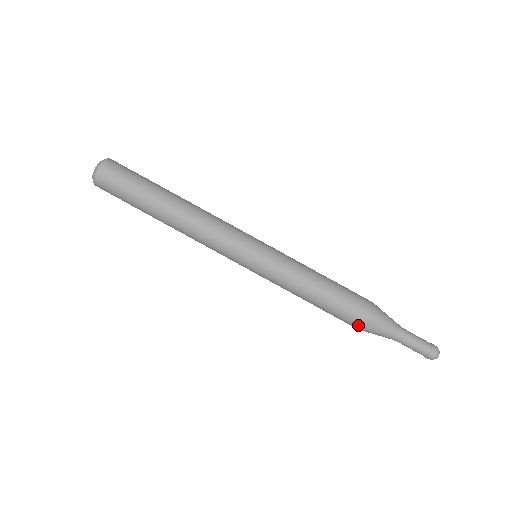
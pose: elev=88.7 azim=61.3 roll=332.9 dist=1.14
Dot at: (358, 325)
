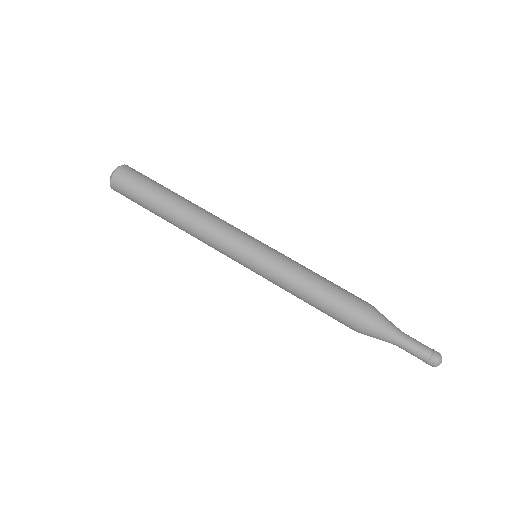
Dot at: (354, 327)
